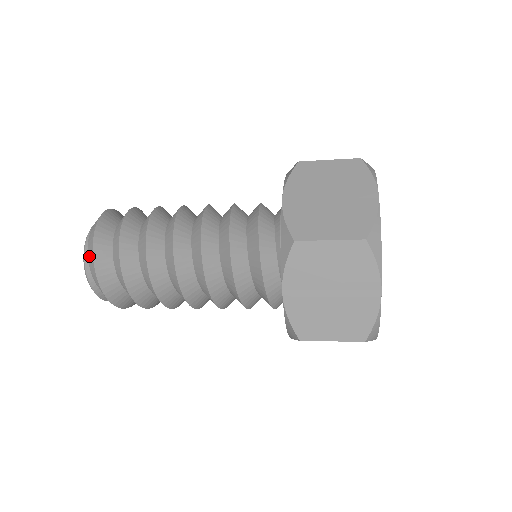
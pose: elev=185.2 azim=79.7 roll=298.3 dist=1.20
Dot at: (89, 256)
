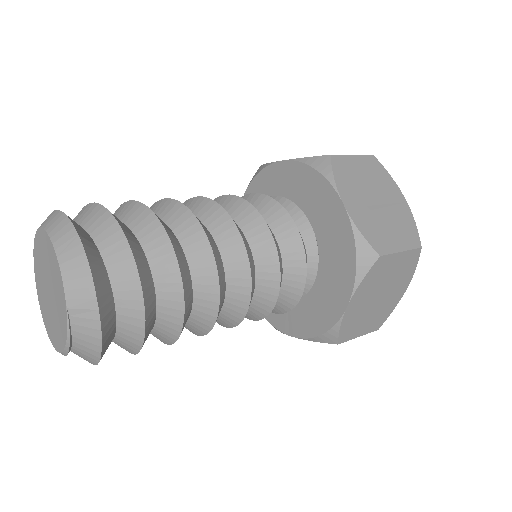
Dot at: (80, 355)
